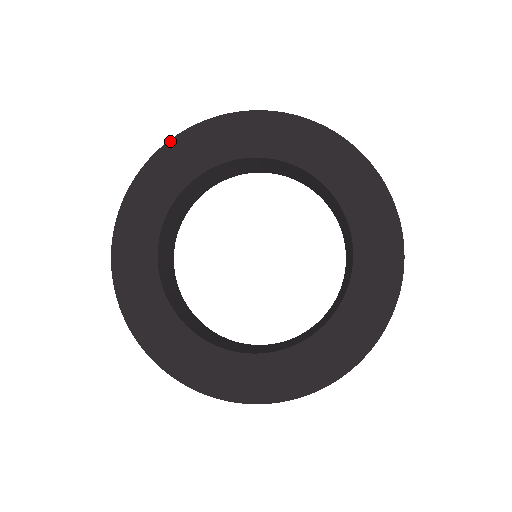
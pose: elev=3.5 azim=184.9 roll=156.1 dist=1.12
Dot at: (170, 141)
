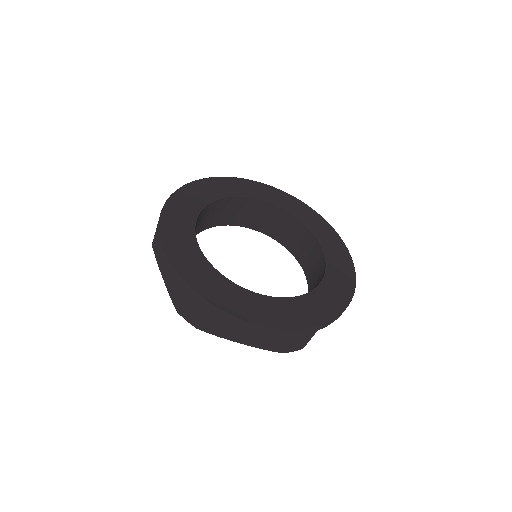
Dot at: (225, 177)
